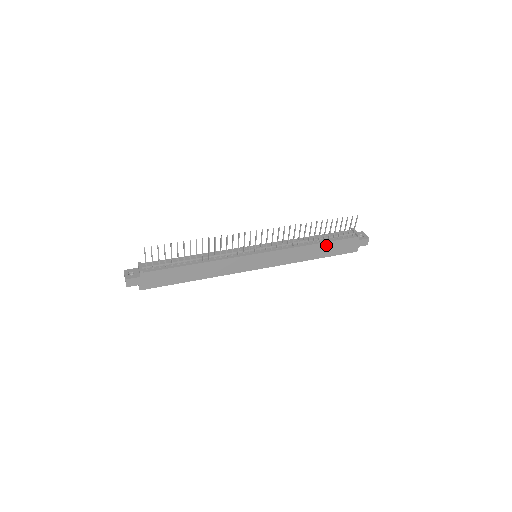
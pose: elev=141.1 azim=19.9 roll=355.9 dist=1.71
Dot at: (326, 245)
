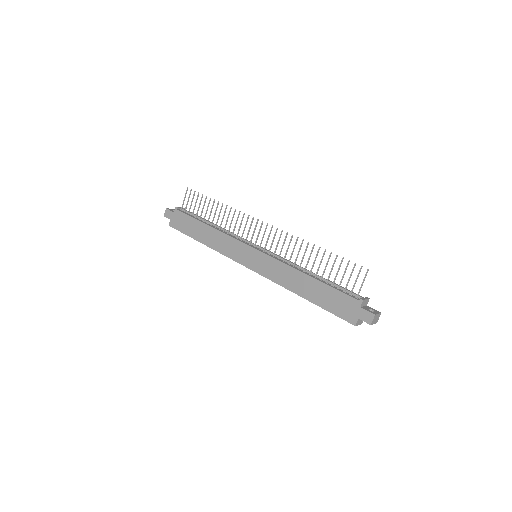
Dot at: (320, 286)
